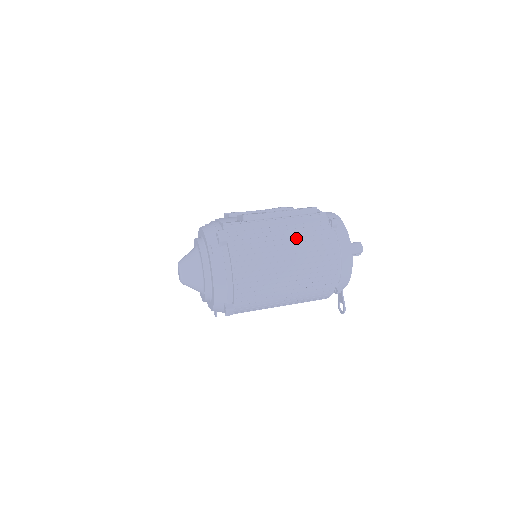
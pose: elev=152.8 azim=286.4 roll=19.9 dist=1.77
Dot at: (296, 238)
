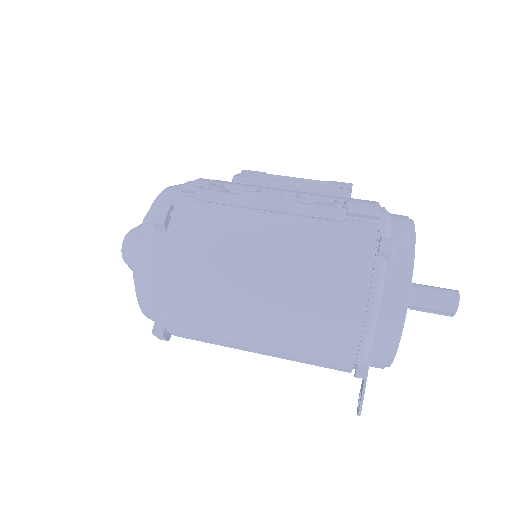
Dot at: (291, 256)
